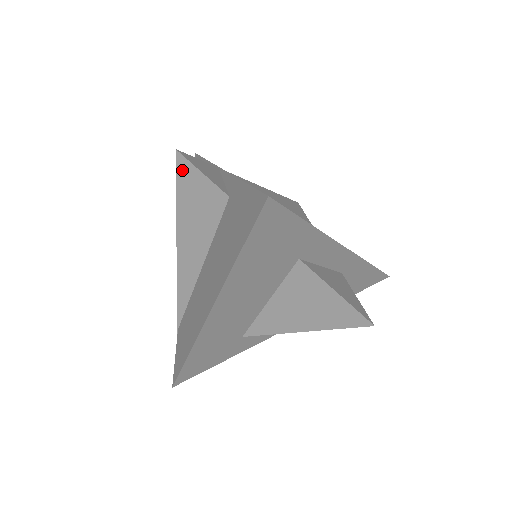
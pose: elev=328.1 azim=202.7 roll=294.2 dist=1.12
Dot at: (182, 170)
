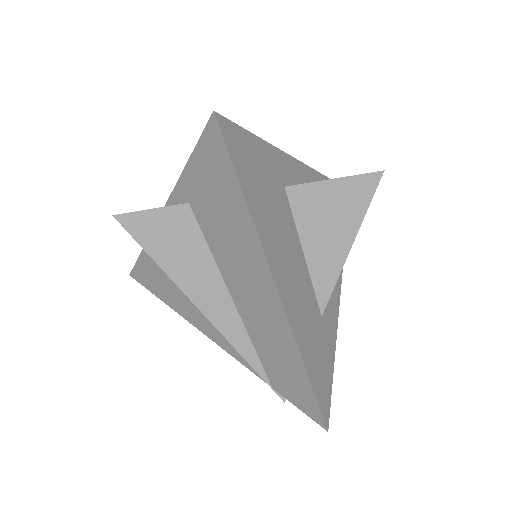
Dot at: (133, 227)
